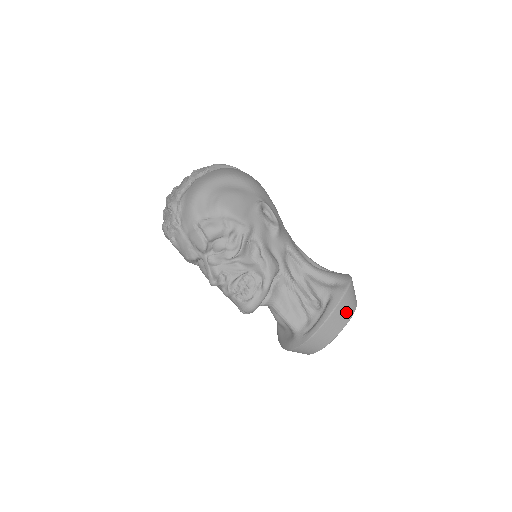
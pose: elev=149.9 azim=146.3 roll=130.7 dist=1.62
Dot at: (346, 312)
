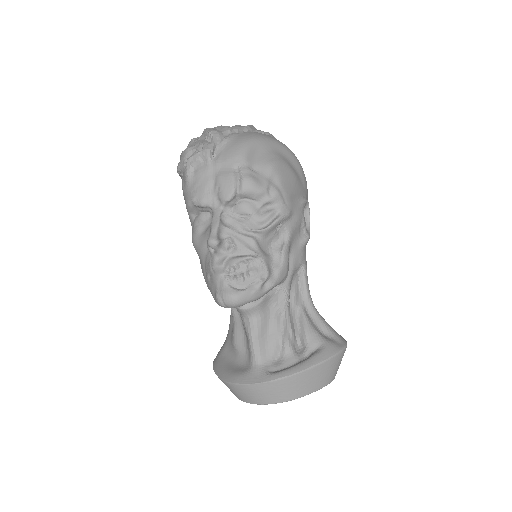
Dot at: (327, 375)
